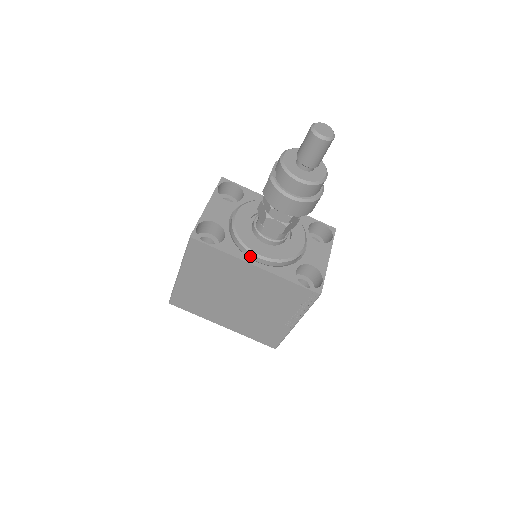
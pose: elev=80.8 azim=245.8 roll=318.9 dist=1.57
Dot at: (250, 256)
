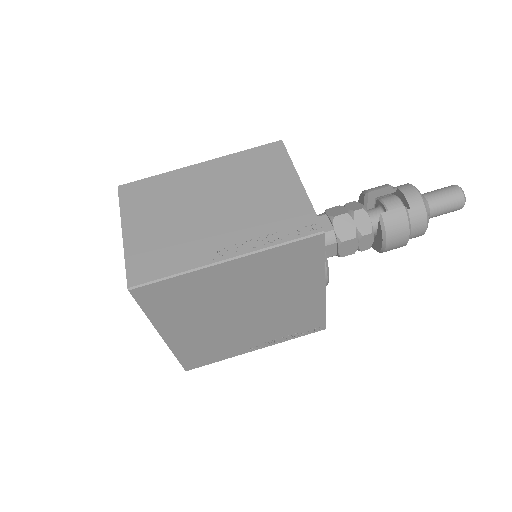
Dot at: occluded
